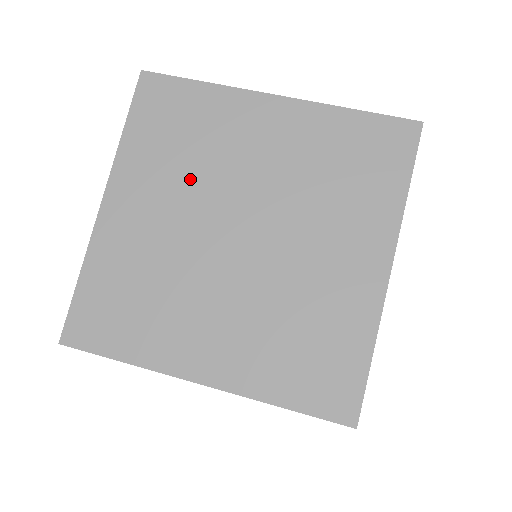
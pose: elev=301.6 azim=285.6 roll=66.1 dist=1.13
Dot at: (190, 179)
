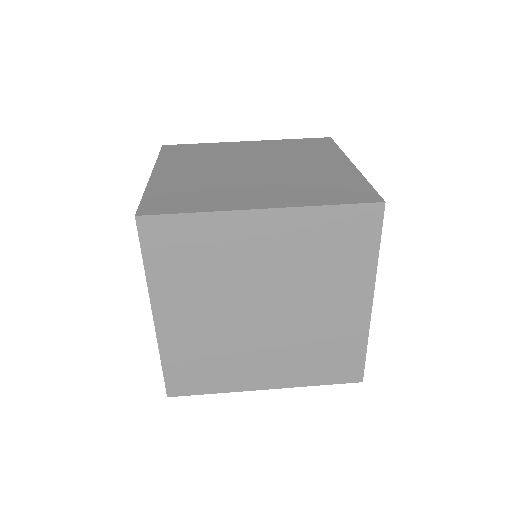
Dot at: (210, 161)
